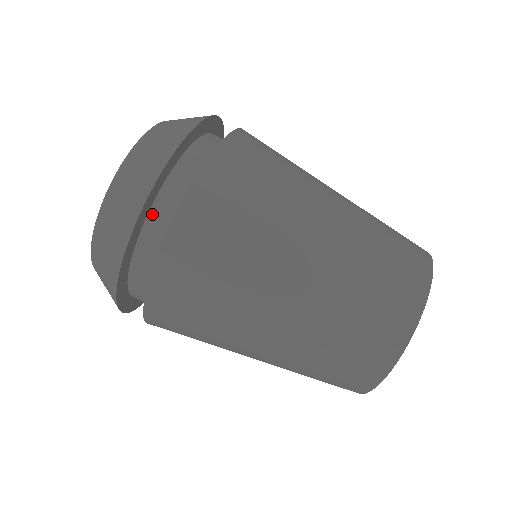
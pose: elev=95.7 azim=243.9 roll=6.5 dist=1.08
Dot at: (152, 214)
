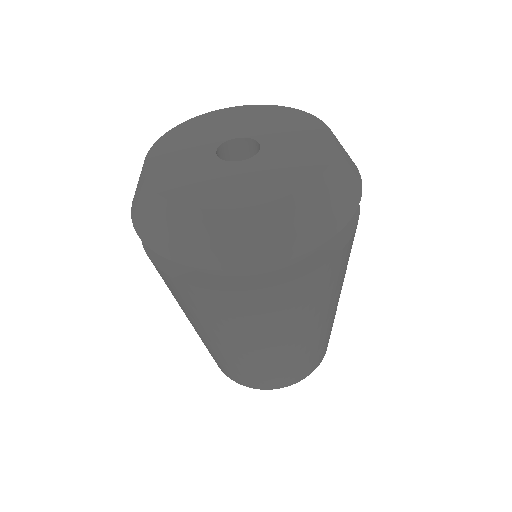
Dot at: occluded
